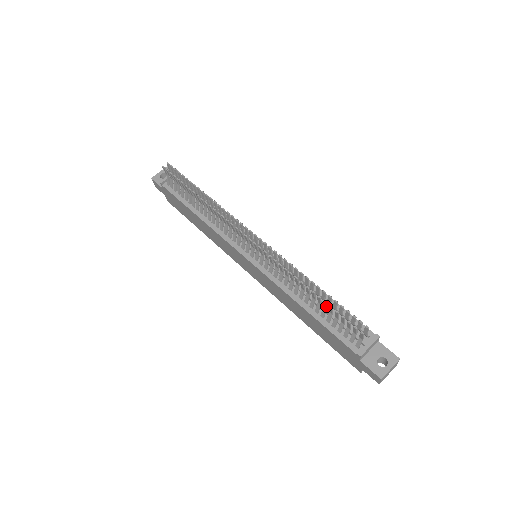
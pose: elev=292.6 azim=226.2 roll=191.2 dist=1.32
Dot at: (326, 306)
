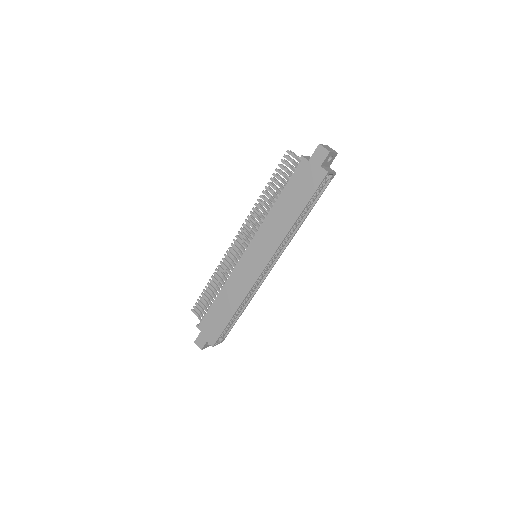
Dot at: (276, 181)
